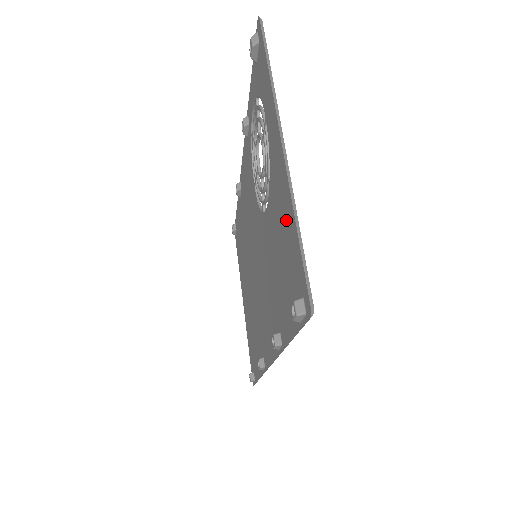
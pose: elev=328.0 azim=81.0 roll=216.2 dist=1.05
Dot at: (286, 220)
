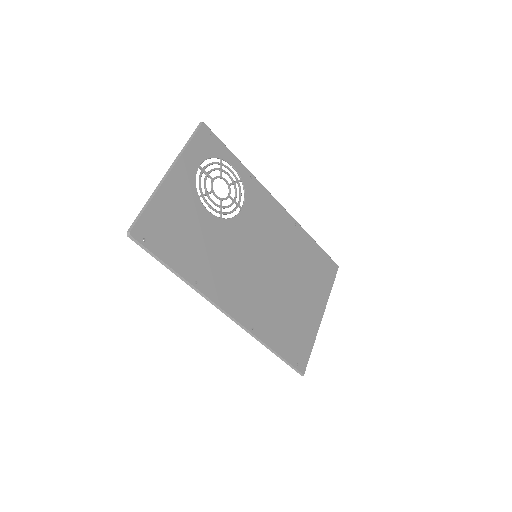
Dot at: (164, 206)
